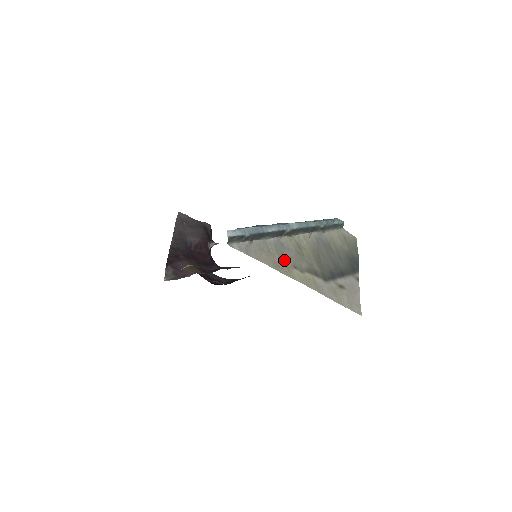
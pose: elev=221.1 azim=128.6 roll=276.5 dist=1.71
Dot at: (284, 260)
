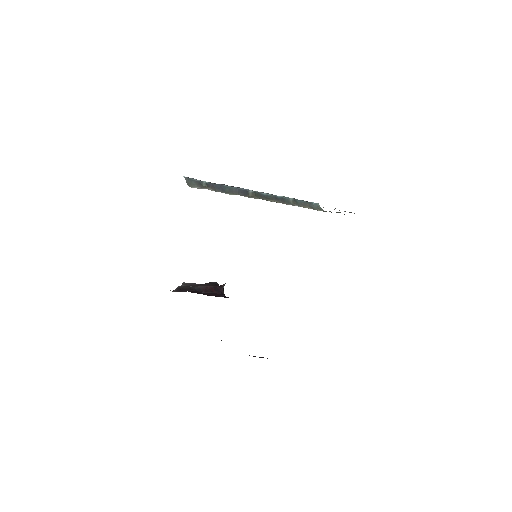
Dot at: occluded
